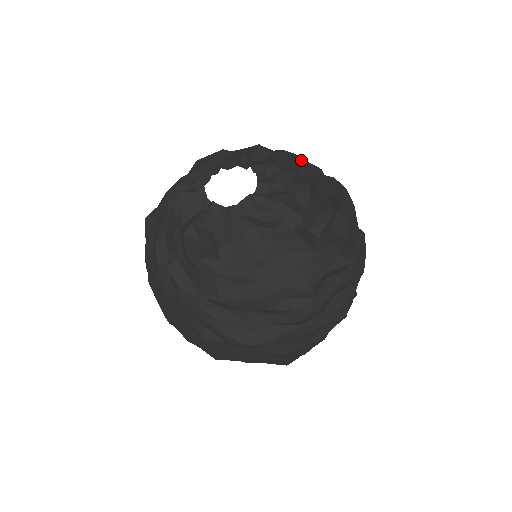
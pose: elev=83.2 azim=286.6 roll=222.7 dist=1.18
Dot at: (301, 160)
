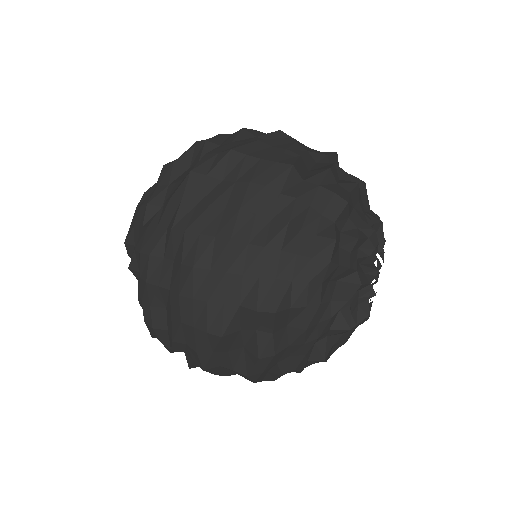
Dot at: occluded
